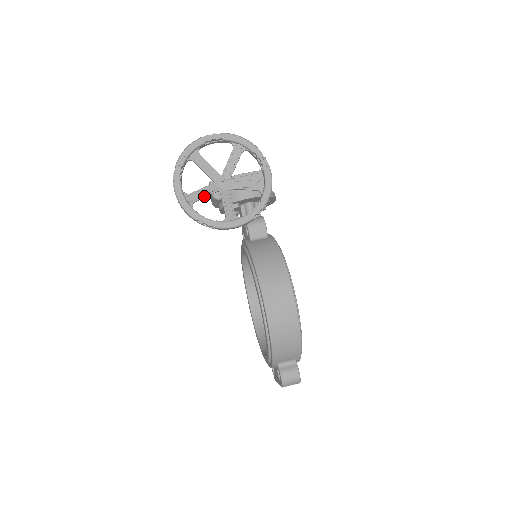
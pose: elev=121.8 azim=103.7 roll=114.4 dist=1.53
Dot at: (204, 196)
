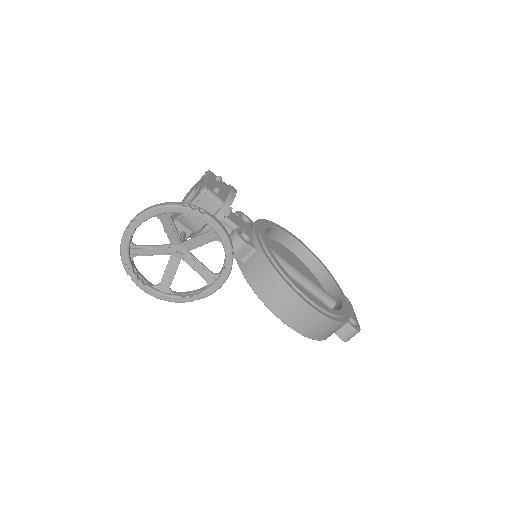
Dot at: (173, 275)
